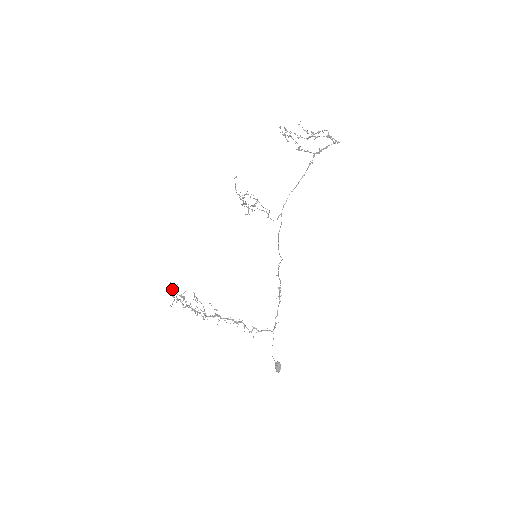
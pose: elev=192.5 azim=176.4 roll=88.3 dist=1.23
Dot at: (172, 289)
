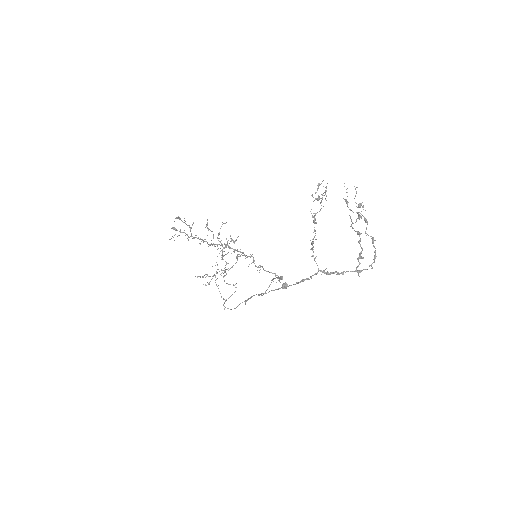
Dot at: (180, 219)
